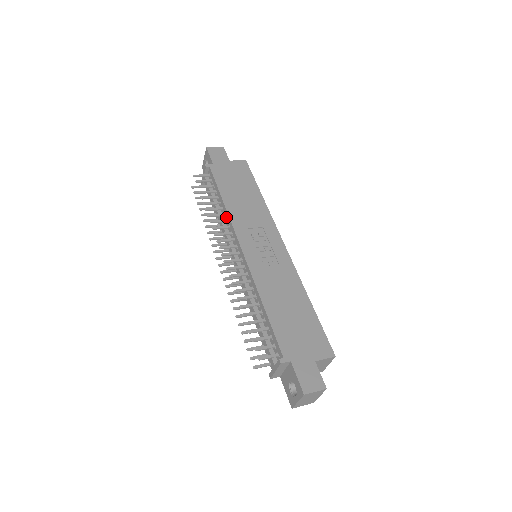
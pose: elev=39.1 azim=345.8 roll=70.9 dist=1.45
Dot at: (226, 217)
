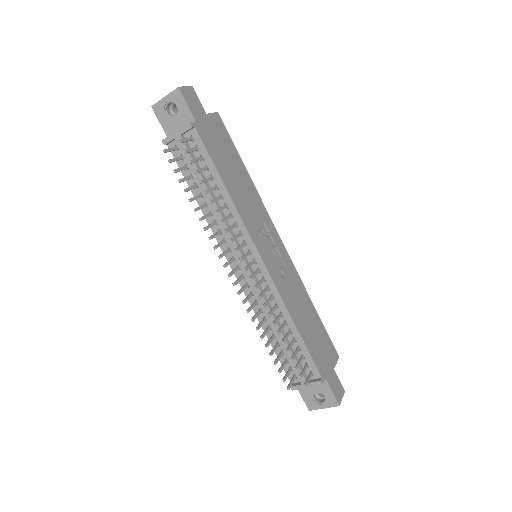
Dot at: (230, 210)
